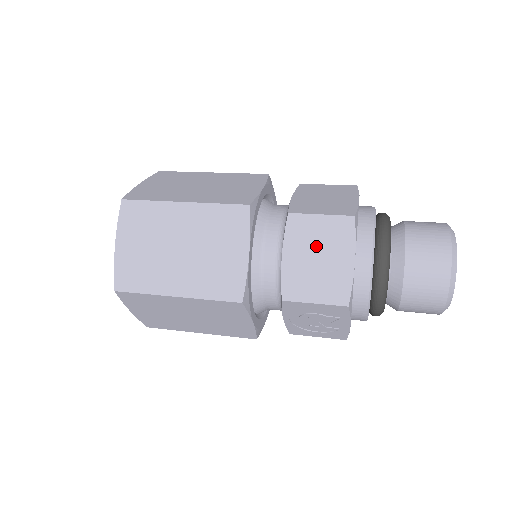
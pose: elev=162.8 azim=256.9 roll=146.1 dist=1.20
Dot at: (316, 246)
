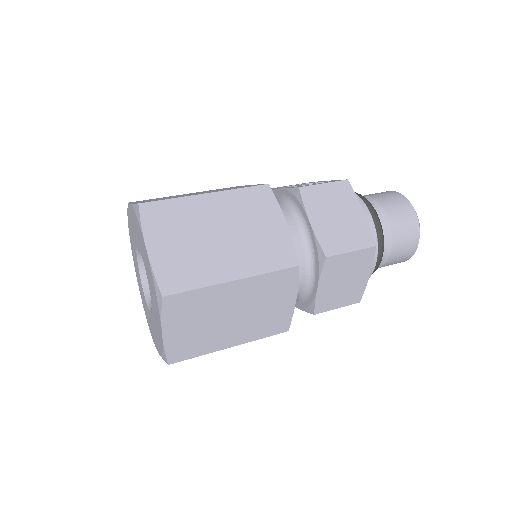
Dot at: (345, 274)
